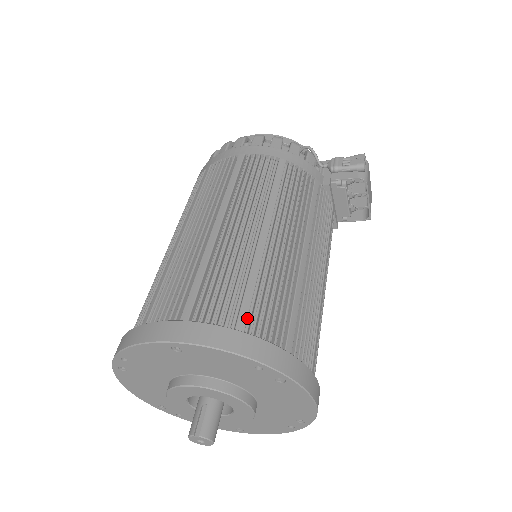
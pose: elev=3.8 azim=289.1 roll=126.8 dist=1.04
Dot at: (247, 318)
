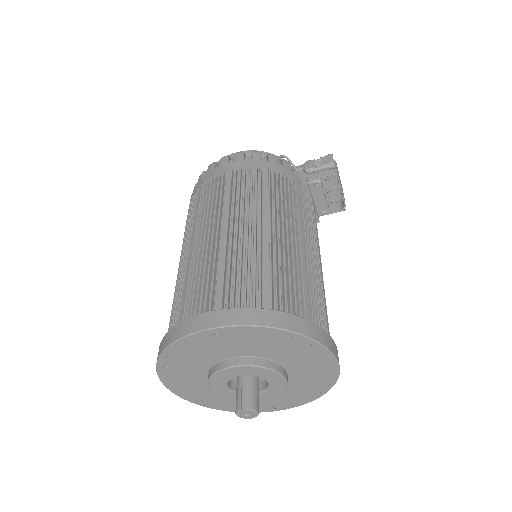
Dot at: (270, 299)
